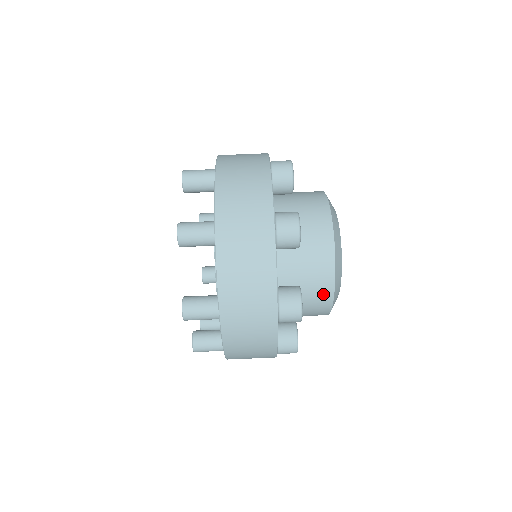
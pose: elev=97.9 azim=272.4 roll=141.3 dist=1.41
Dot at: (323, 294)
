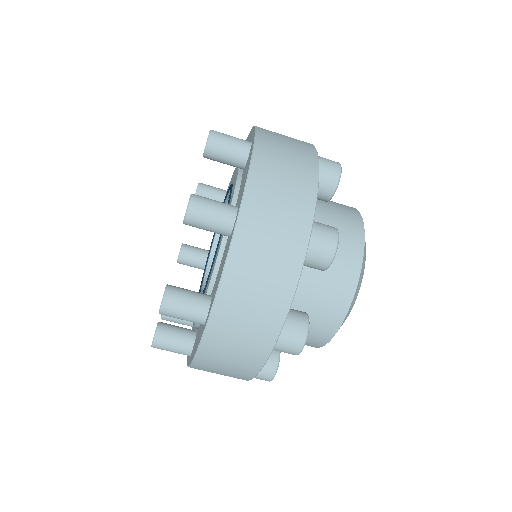
Dot at: occluded
